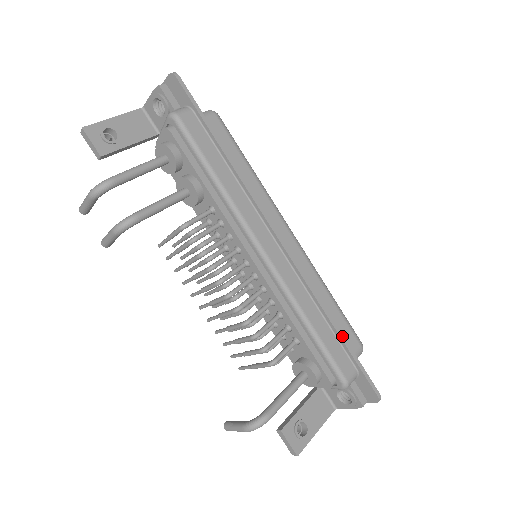
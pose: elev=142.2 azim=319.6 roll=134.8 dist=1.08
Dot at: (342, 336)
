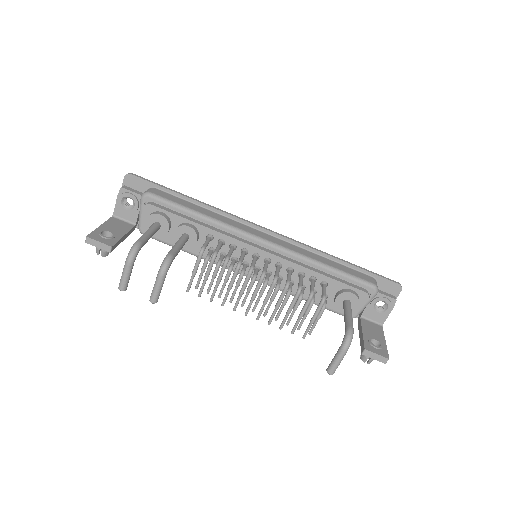
Dot at: (347, 262)
